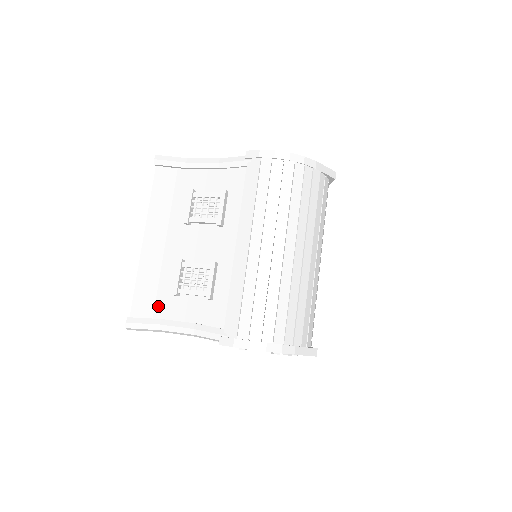
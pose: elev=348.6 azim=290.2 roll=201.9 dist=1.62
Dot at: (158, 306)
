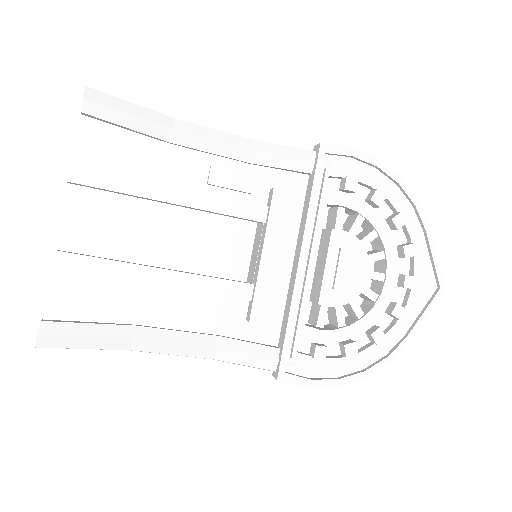
Dot at: occluded
